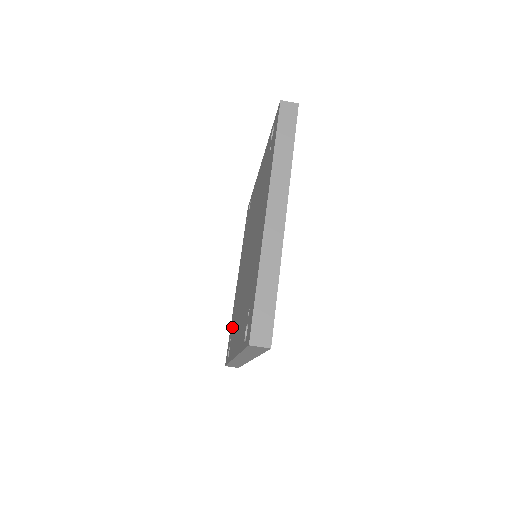
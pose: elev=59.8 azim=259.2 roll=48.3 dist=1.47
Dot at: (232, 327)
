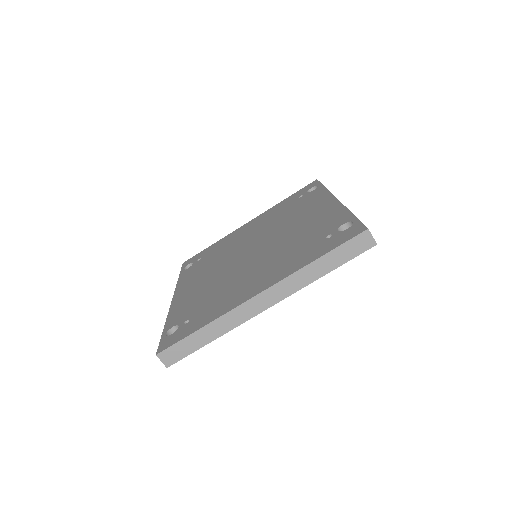
Dot at: (207, 255)
